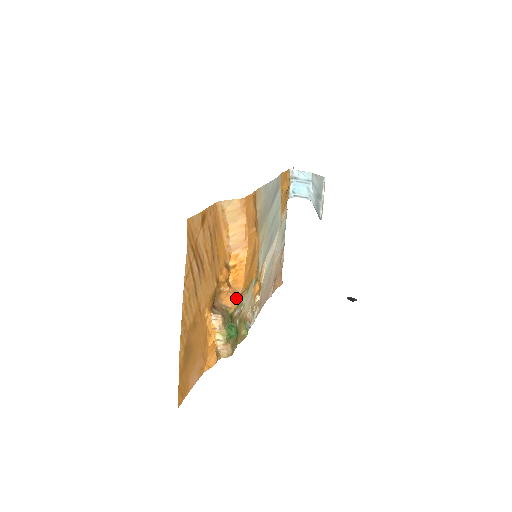
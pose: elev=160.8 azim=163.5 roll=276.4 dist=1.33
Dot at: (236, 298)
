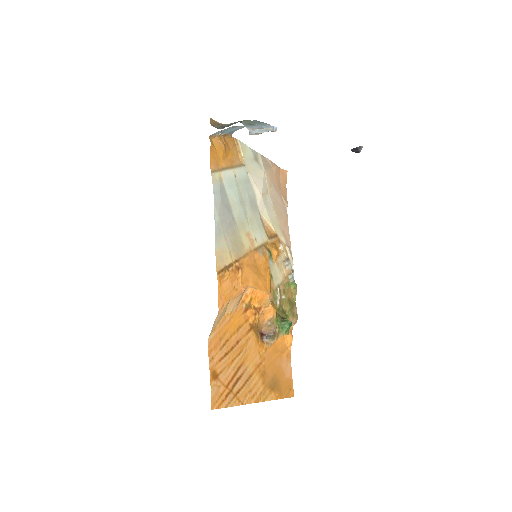
Dot at: (271, 308)
